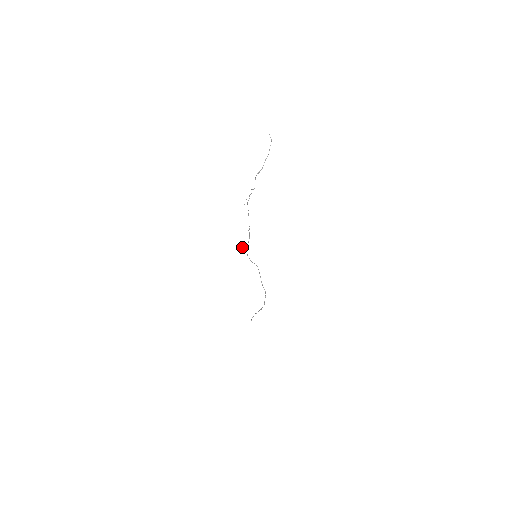
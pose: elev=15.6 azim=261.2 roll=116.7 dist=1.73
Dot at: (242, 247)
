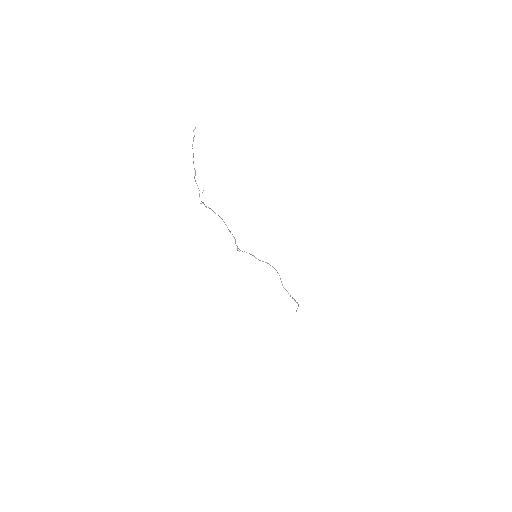
Dot at: occluded
